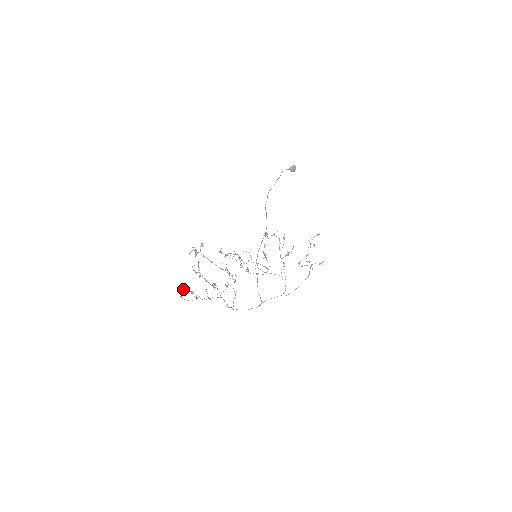
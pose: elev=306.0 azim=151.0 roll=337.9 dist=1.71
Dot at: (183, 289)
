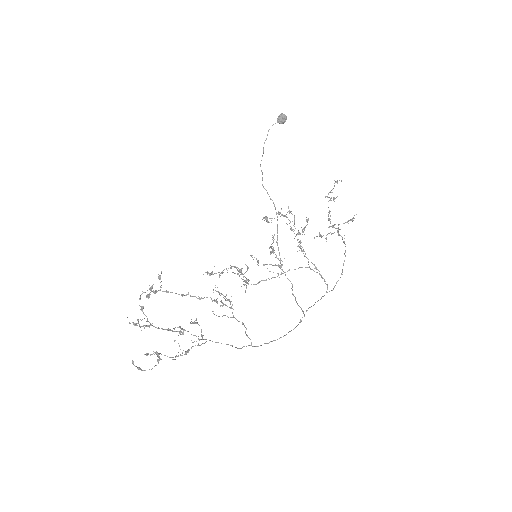
Dot at: (148, 353)
